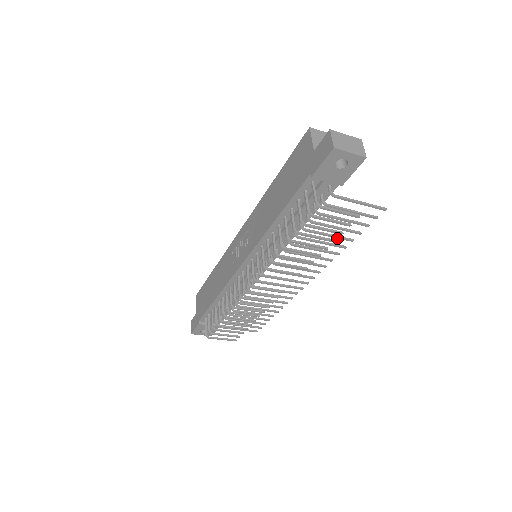
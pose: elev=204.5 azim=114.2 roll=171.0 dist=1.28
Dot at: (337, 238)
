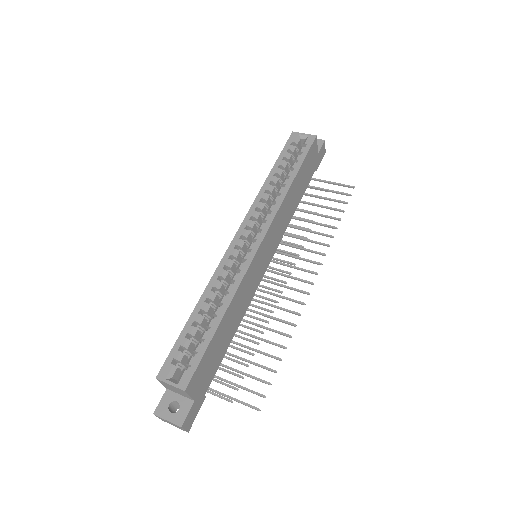
Dot at: (264, 353)
